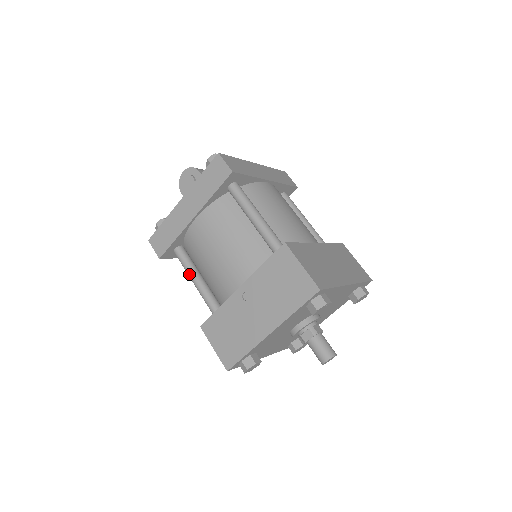
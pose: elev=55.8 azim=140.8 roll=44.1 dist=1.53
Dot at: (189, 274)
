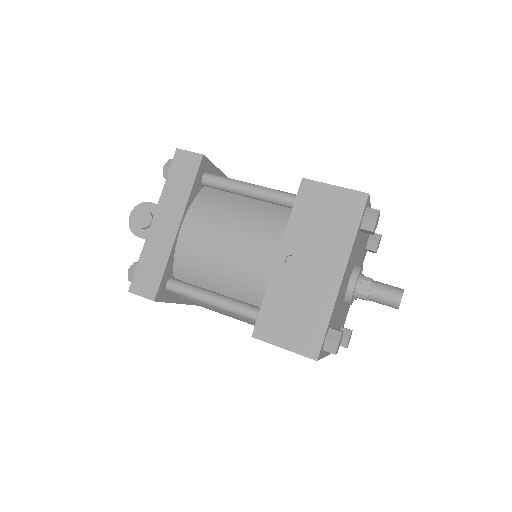
Dot at: (200, 297)
